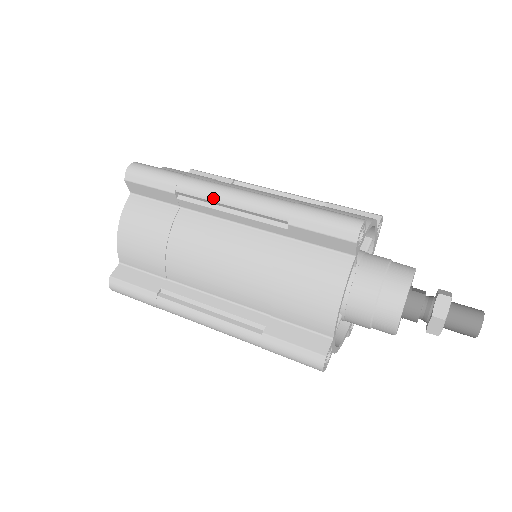
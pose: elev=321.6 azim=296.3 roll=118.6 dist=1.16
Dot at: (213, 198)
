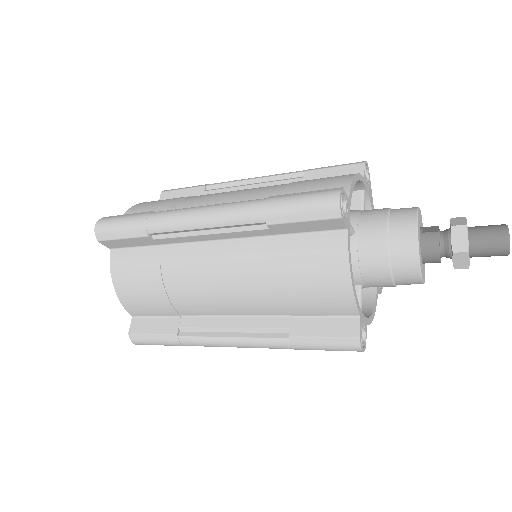
Dot at: (185, 227)
